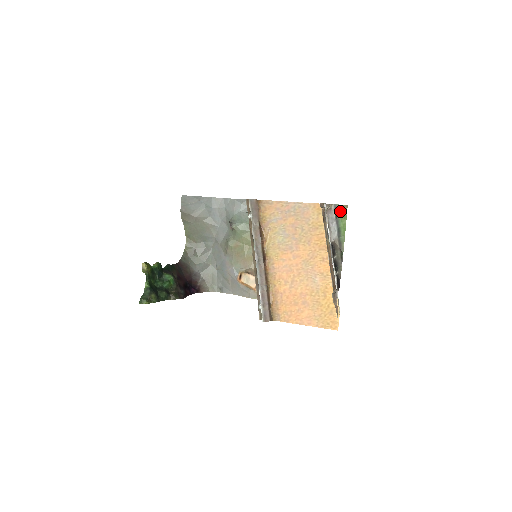
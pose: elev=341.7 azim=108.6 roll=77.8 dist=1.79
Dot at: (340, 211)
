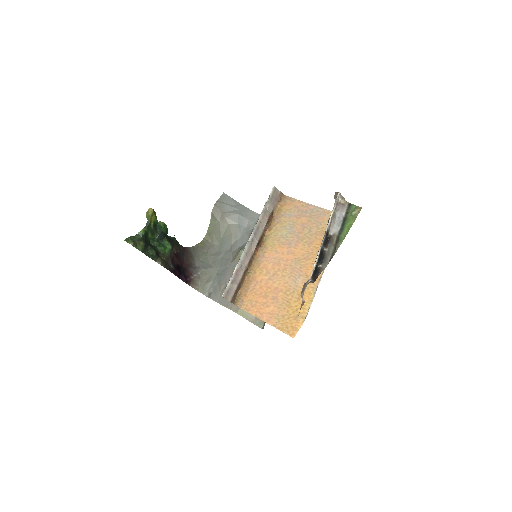
Dot at: (352, 211)
